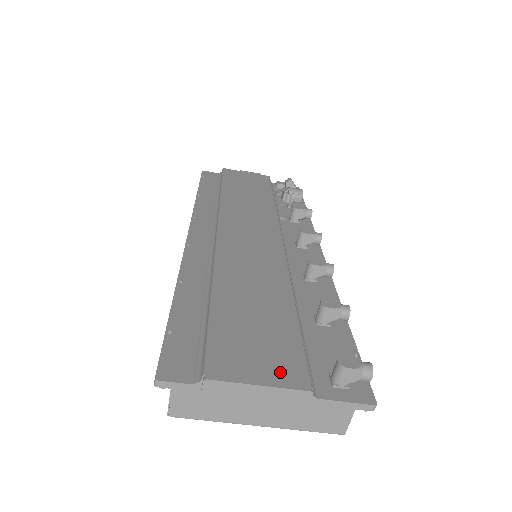
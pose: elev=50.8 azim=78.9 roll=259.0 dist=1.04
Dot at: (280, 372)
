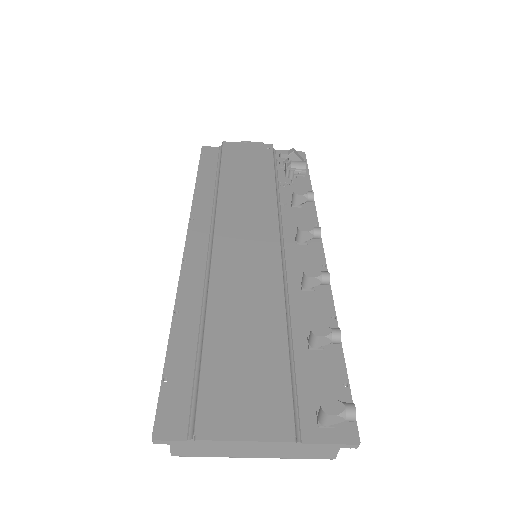
Dot at: (266, 422)
